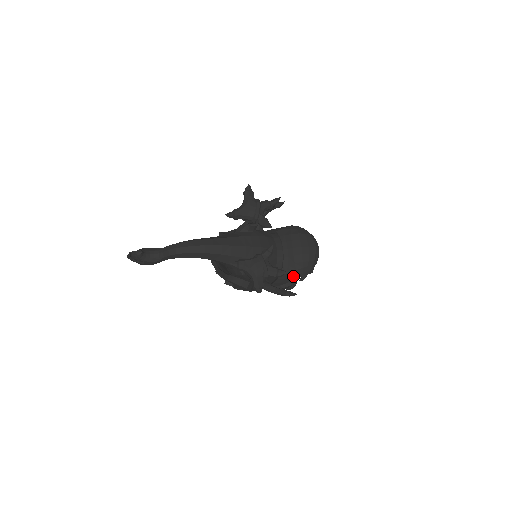
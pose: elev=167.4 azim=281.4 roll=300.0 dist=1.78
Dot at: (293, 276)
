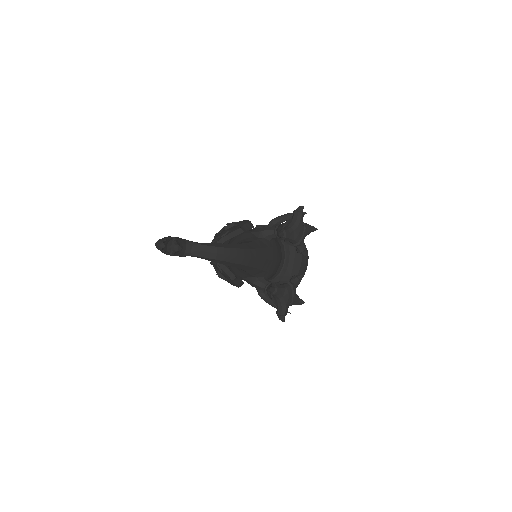
Dot at: occluded
